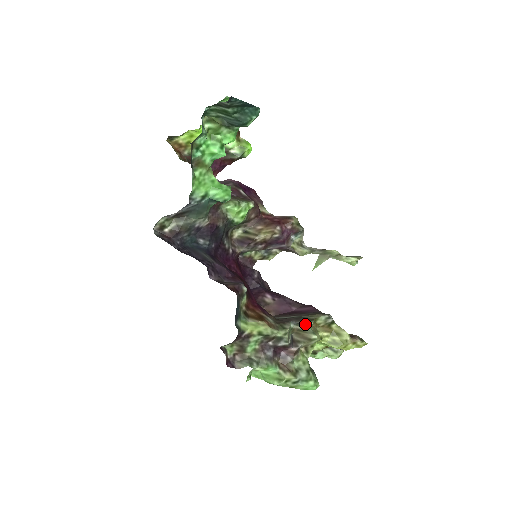
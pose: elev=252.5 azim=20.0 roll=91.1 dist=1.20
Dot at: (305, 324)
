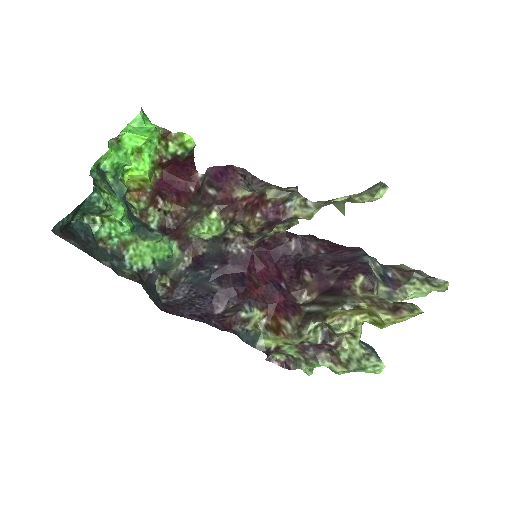
Dot at: (323, 322)
